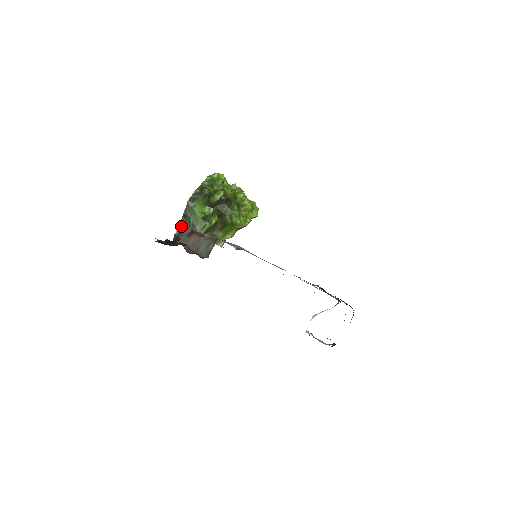
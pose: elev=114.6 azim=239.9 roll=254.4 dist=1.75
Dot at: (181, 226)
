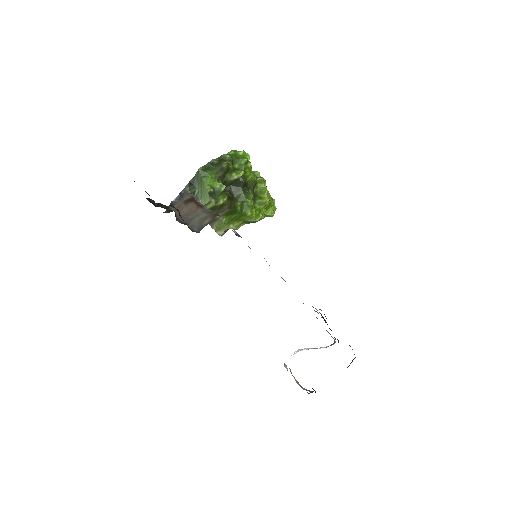
Dot at: (182, 195)
